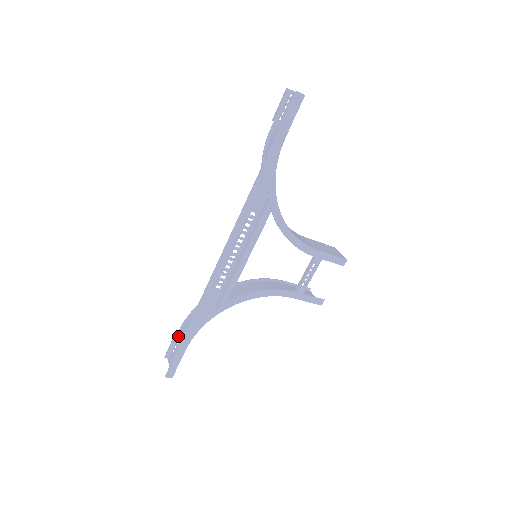
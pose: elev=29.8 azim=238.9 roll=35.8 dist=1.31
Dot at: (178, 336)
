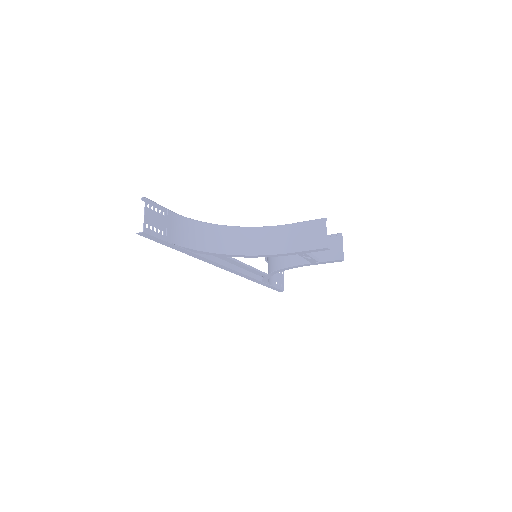
Dot at: occluded
